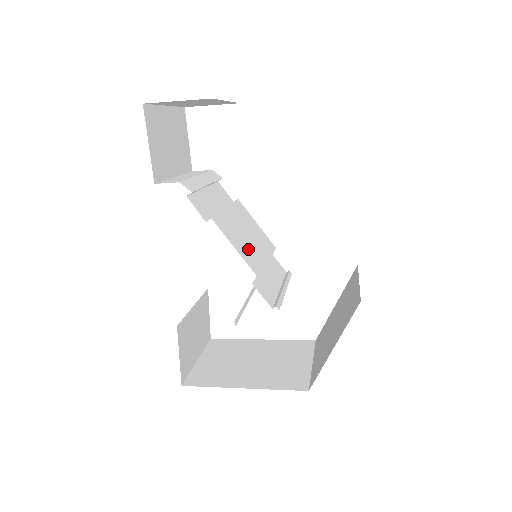
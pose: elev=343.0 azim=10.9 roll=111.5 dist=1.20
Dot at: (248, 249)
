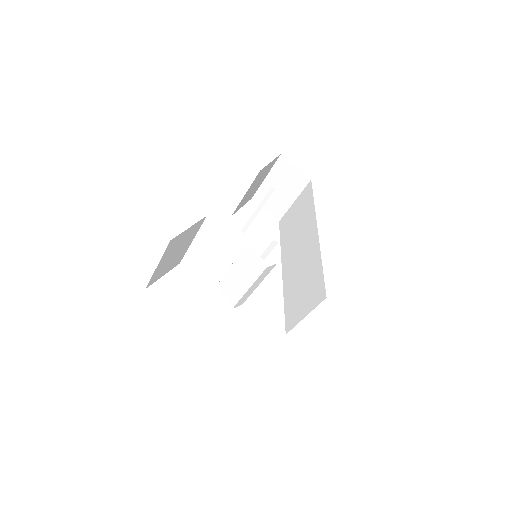
Dot at: occluded
